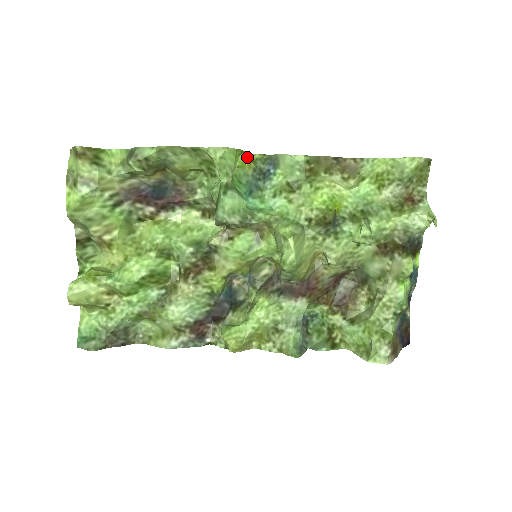
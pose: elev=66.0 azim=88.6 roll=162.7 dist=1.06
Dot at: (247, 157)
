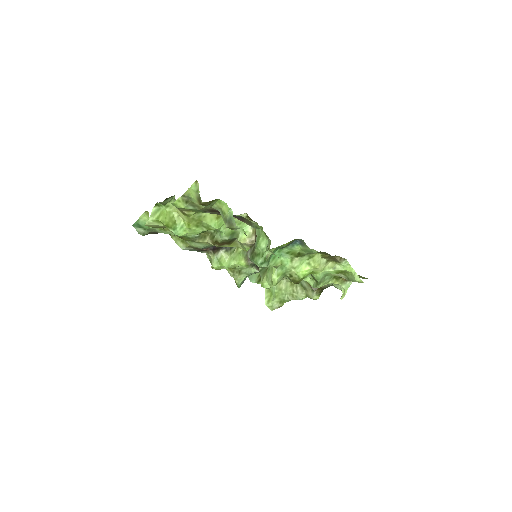
Dot at: (290, 241)
